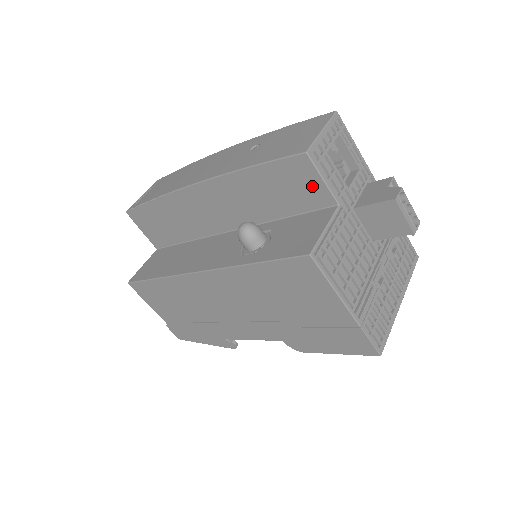
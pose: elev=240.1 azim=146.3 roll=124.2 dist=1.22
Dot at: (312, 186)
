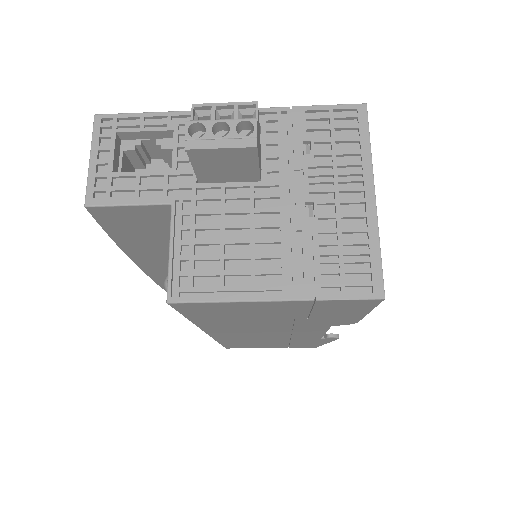
Dot at: (139, 214)
